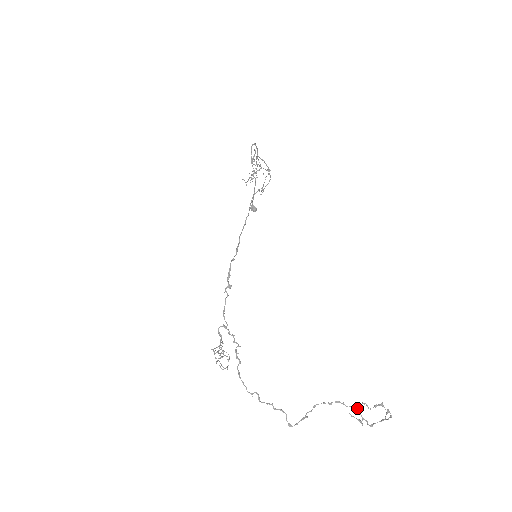
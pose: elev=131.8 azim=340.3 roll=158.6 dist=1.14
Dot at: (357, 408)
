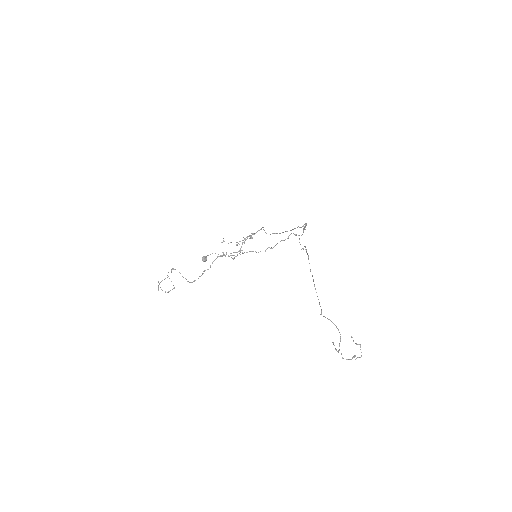
Dot at: occluded
